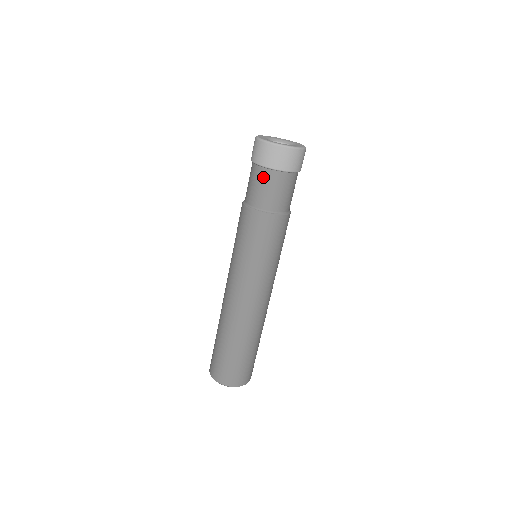
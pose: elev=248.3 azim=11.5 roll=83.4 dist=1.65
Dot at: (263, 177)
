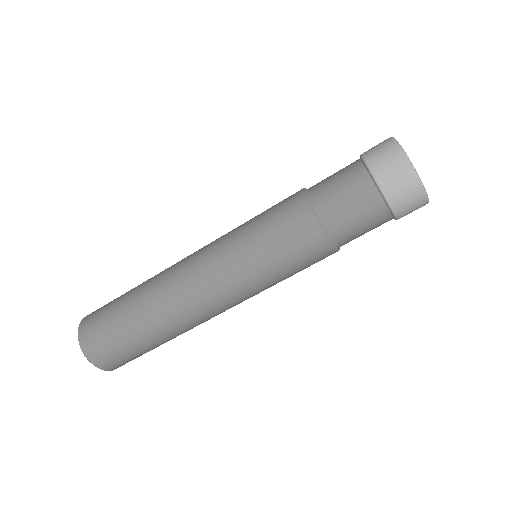
Dot at: (352, 173)
